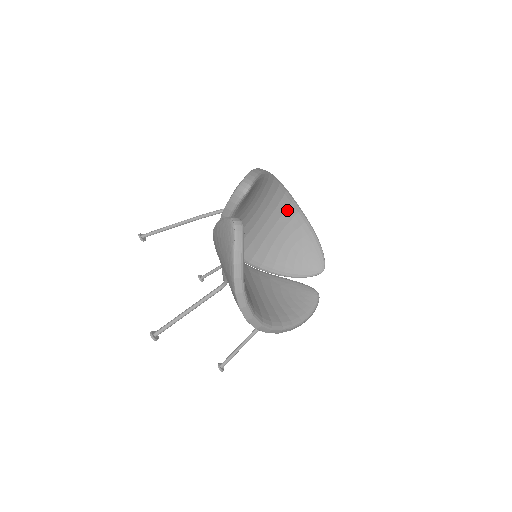
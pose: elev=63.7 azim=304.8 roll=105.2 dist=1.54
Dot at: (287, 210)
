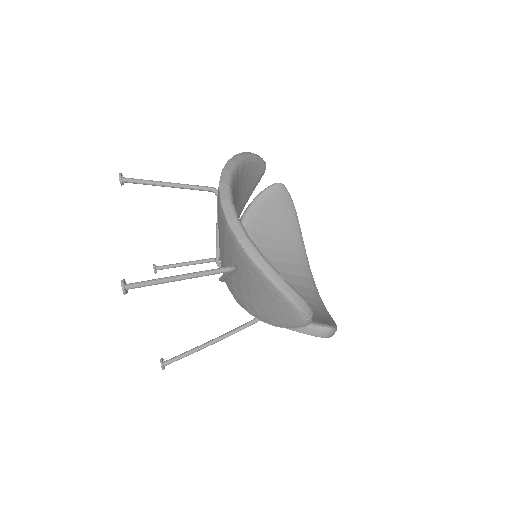
Dot at: (308, 290)
